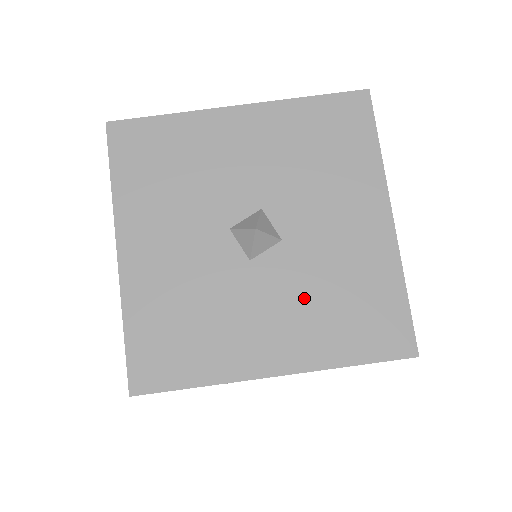
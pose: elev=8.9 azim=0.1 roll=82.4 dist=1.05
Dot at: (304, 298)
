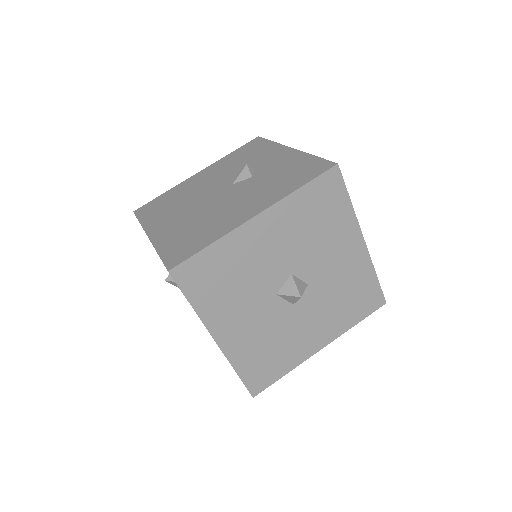
Dot at: (327, 307)
